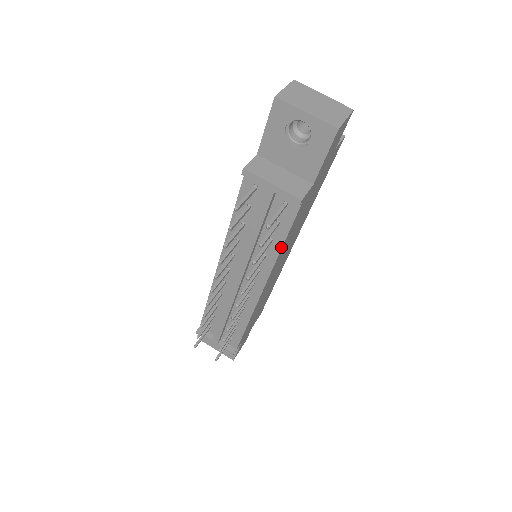
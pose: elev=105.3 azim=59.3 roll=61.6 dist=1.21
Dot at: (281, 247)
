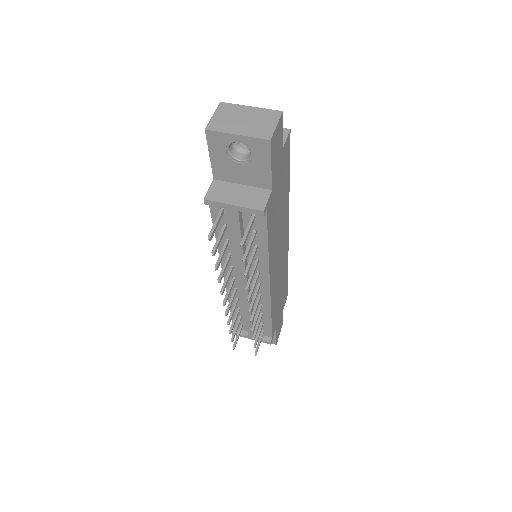
Dot at: (267, 250)
